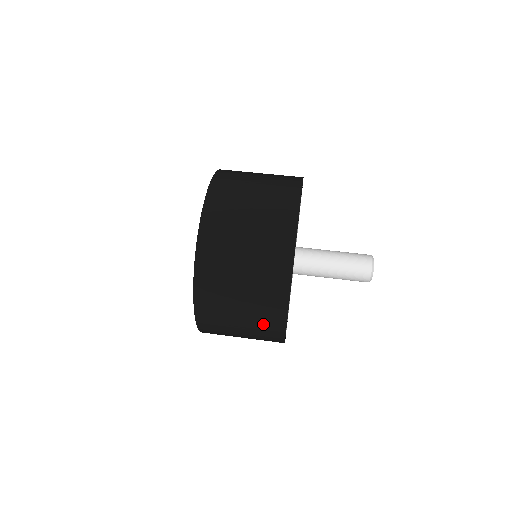
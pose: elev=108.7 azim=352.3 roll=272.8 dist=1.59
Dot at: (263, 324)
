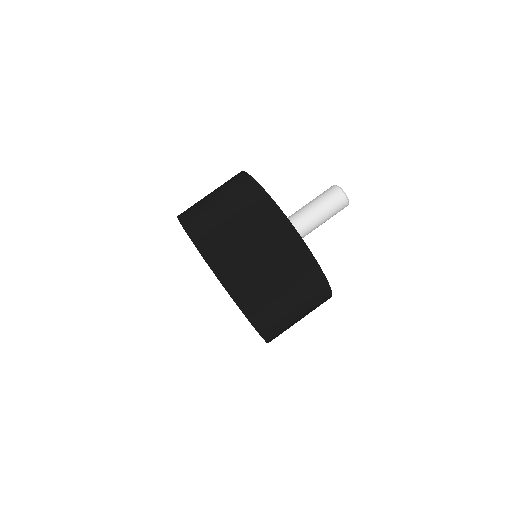
Dot at: occluded
